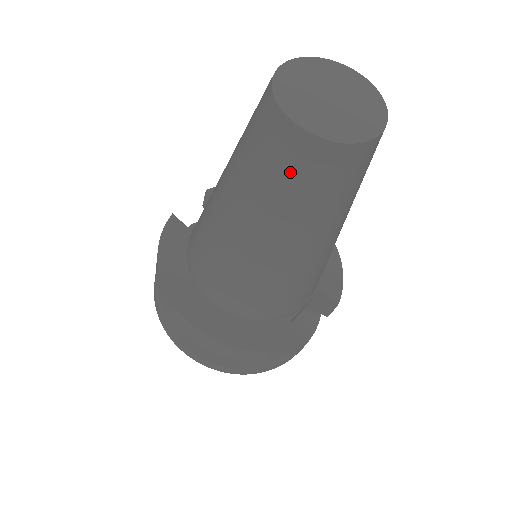
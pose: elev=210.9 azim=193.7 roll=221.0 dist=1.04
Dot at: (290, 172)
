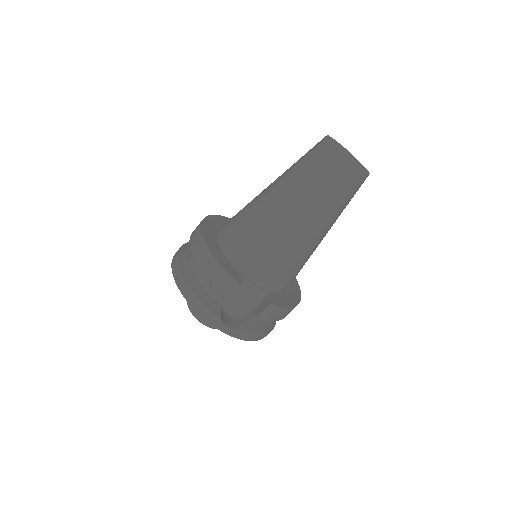
Dot at: (312, 156)
